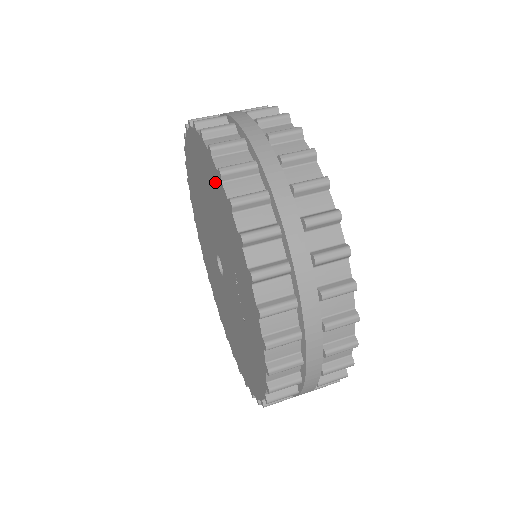
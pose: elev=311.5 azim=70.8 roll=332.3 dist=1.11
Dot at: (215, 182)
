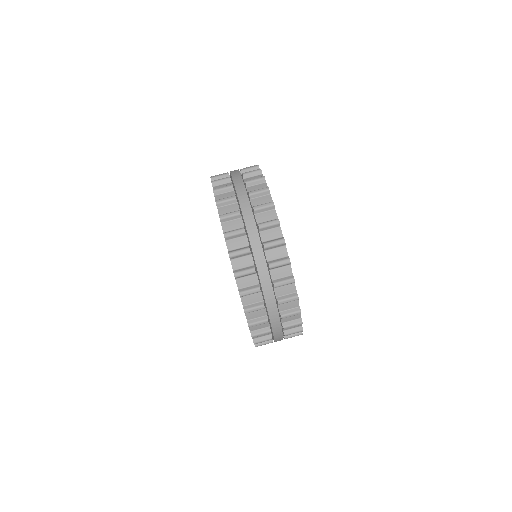
Dot at: occluded
